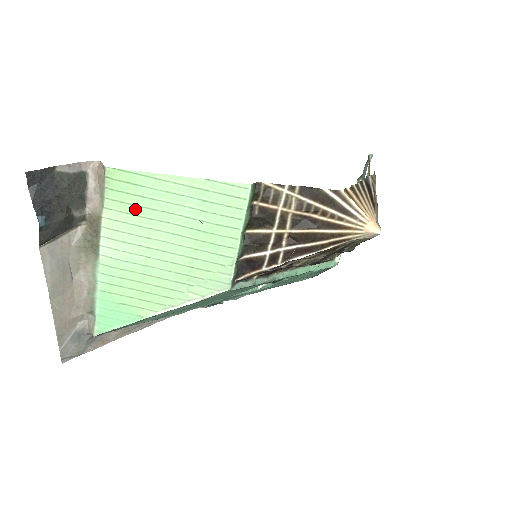
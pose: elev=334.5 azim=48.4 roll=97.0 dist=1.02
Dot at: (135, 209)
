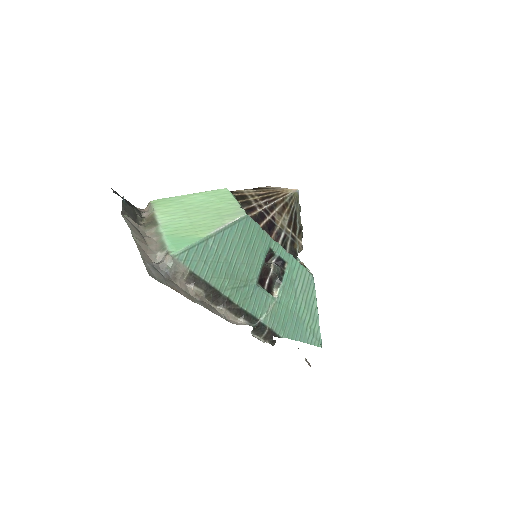
Dot at: (173, 206)
